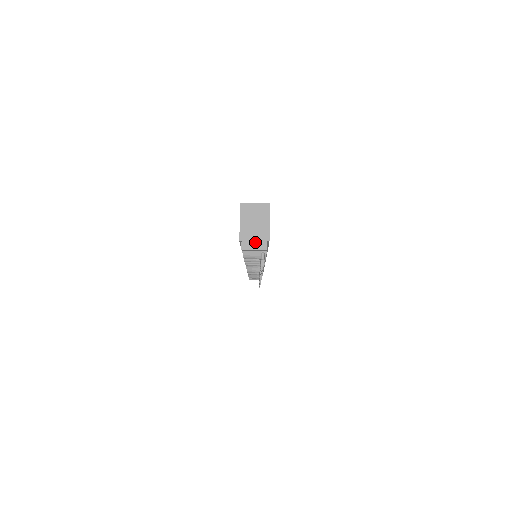
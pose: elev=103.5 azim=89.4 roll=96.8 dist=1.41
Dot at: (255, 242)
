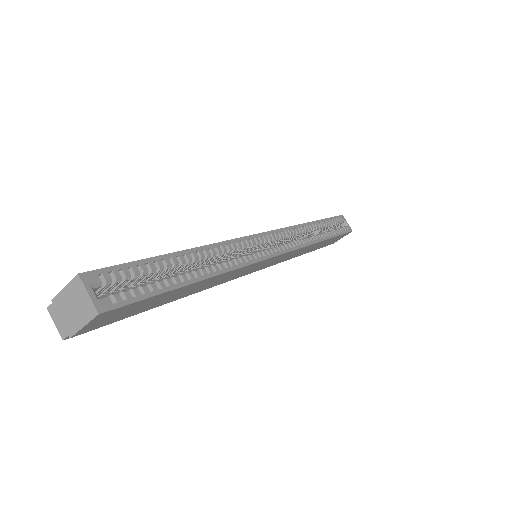
Dot at: (60, 320)
